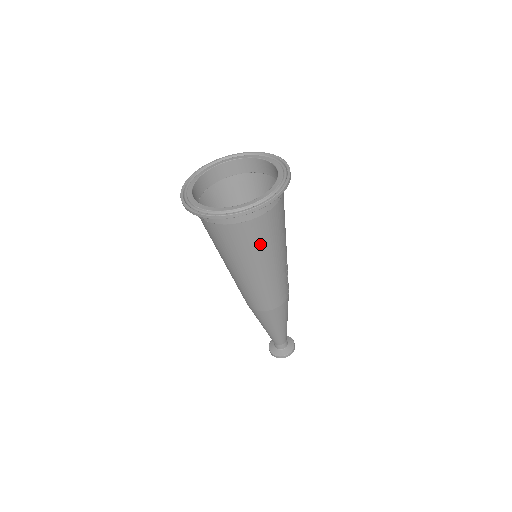
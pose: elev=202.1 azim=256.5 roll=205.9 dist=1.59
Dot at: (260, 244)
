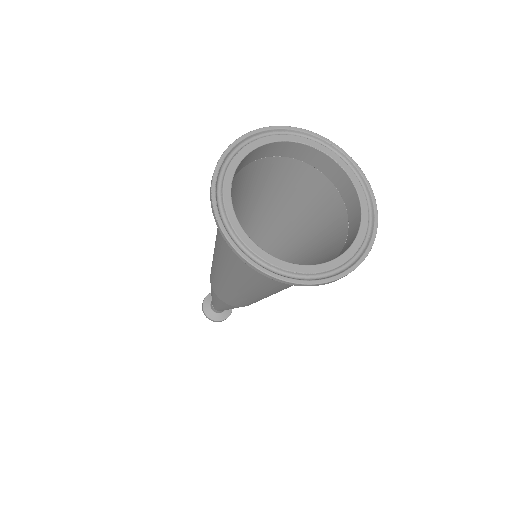
Dot at: occluded
